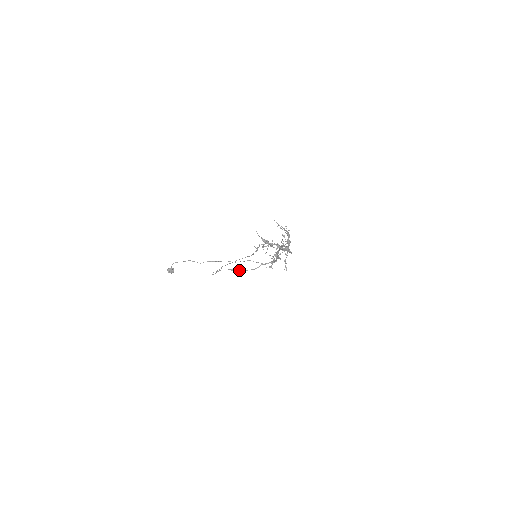
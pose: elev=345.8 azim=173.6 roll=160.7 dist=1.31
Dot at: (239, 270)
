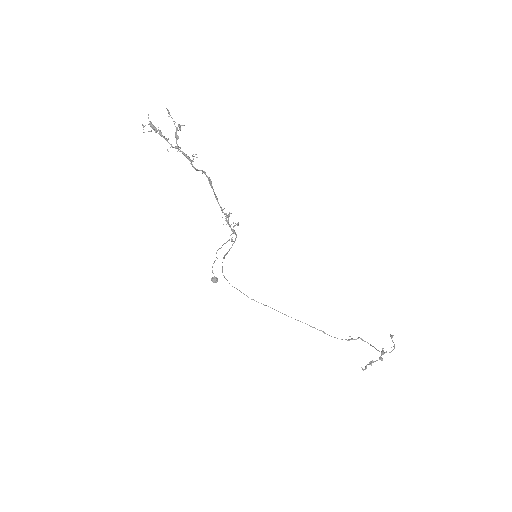
Dot at: (224, 255)
